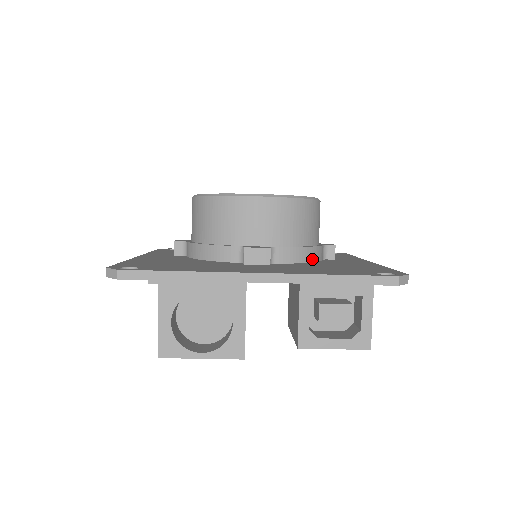
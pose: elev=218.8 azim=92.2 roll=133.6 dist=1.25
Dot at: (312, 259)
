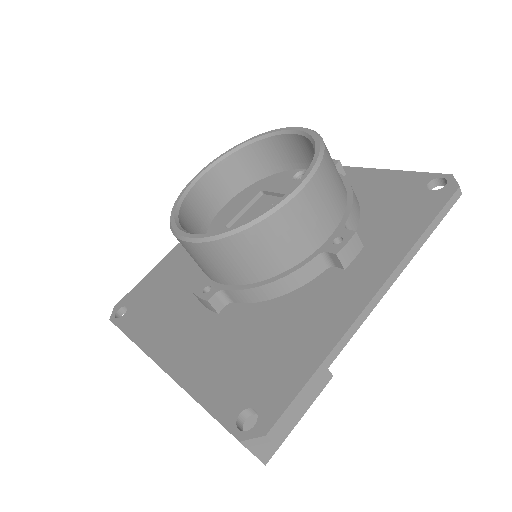
Dot at: (283, 291)
